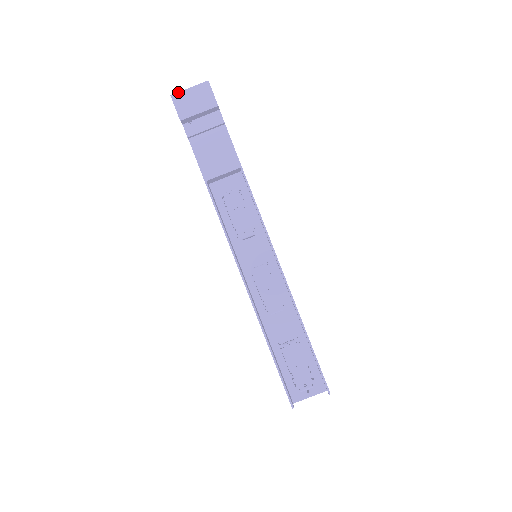
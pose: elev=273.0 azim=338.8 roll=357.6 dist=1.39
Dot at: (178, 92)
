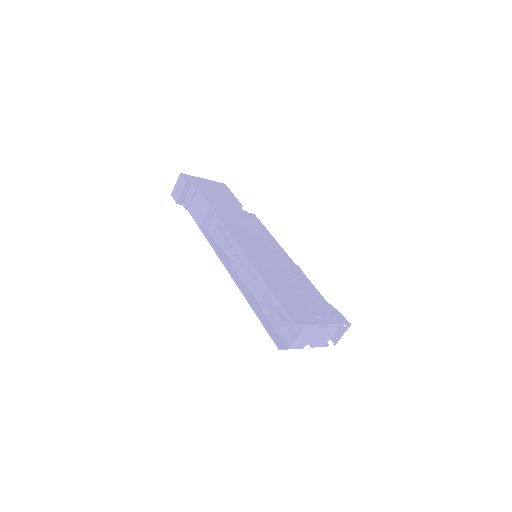
Dot at: (173, 190)
